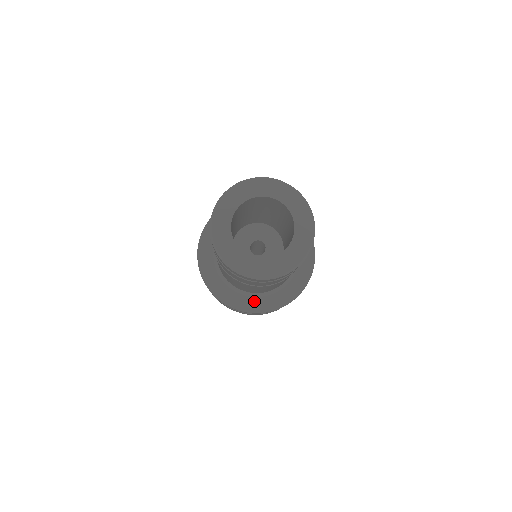
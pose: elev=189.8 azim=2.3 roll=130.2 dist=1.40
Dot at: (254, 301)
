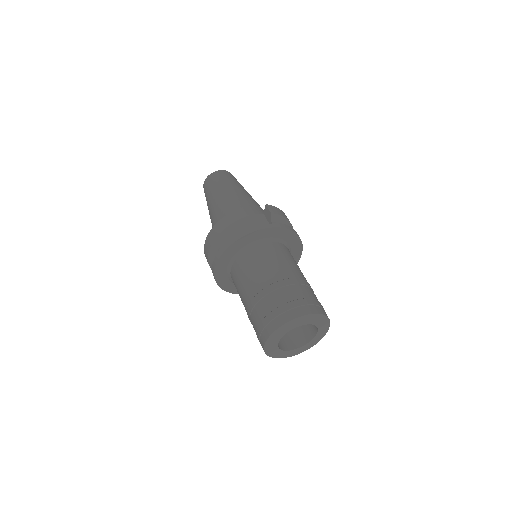
Dot at: (232, 286)
